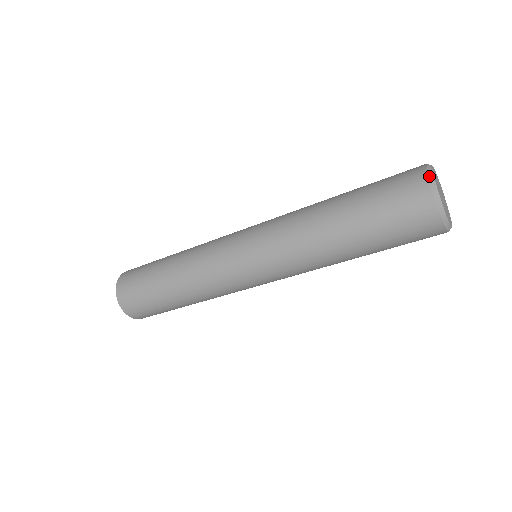
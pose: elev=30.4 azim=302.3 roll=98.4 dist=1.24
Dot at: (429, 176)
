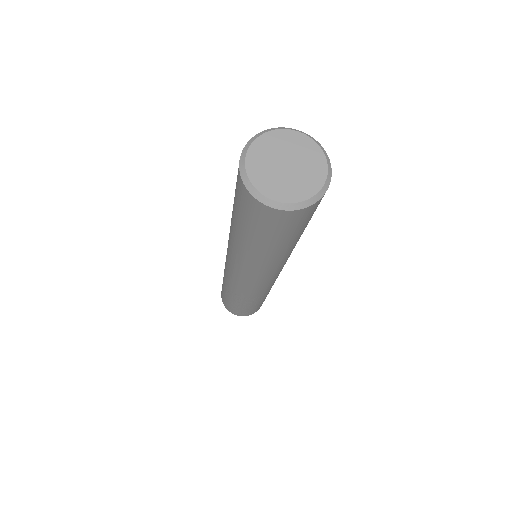
Dot at: (240, 159)
